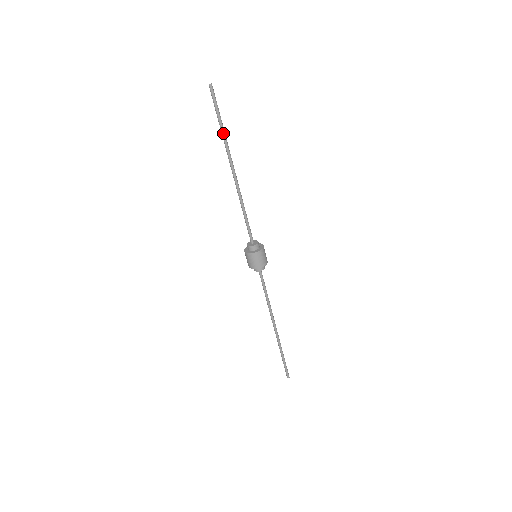
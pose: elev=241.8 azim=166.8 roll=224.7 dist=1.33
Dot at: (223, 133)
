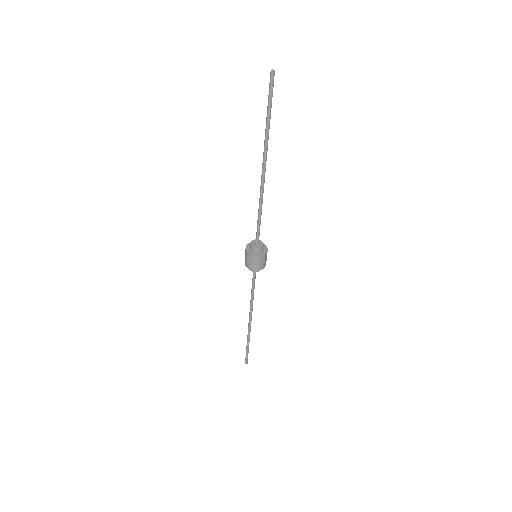
Dot at: (269, 128)
